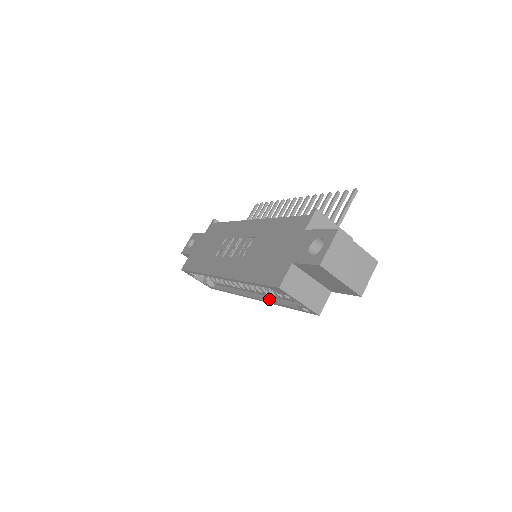
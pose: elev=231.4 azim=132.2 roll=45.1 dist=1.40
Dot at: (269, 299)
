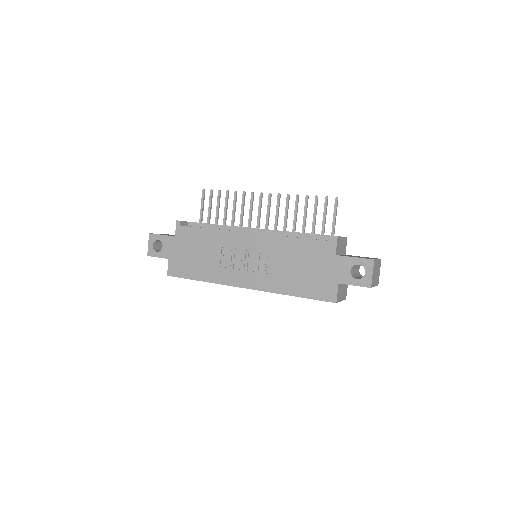
Dot at: occluded
